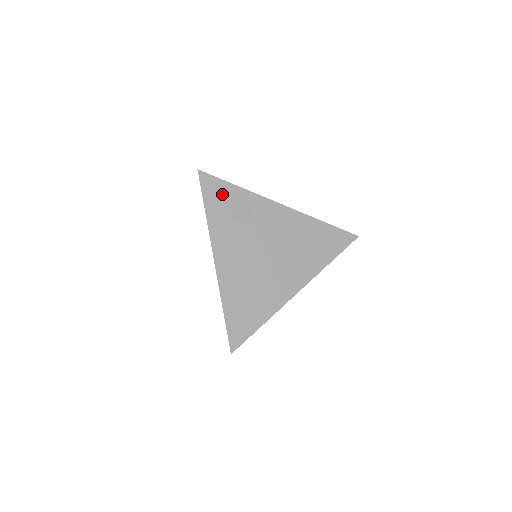
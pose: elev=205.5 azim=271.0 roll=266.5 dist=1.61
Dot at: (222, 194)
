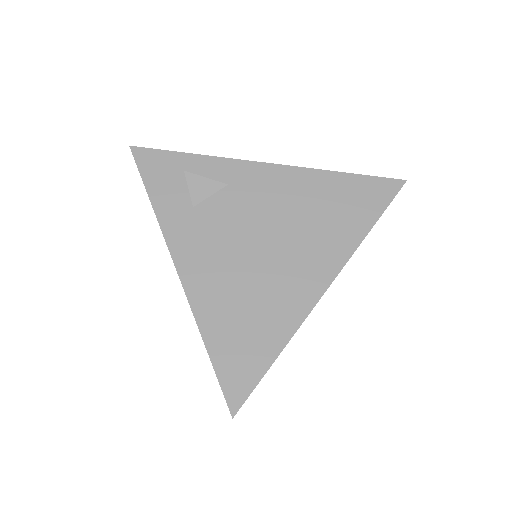
Dot at: (172, 171)
